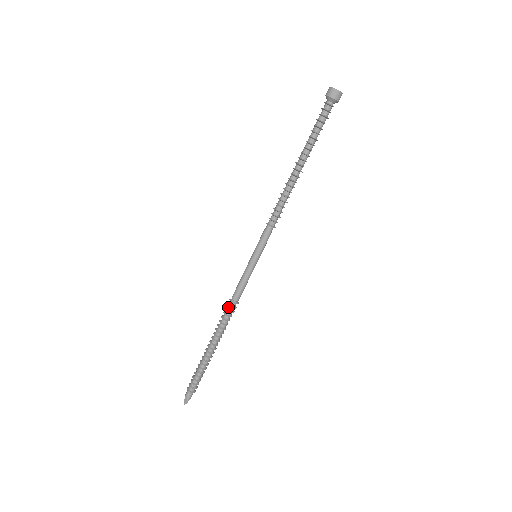
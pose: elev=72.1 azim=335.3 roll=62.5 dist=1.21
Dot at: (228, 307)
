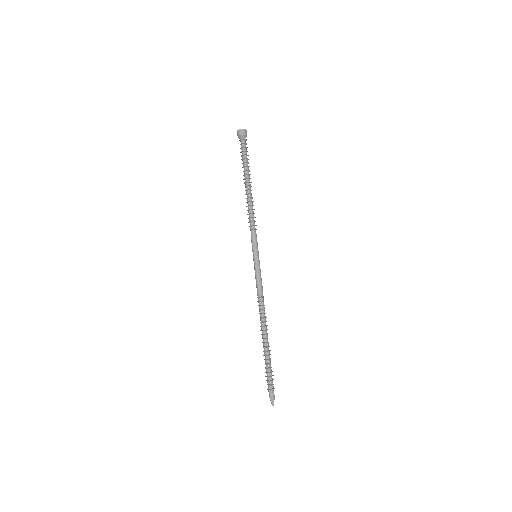
Dot at: (259, 303)
